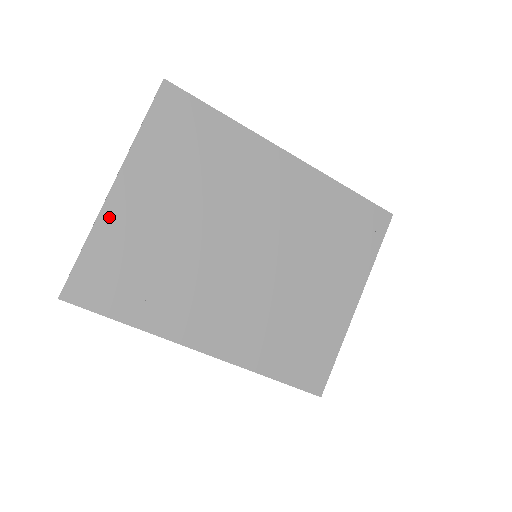
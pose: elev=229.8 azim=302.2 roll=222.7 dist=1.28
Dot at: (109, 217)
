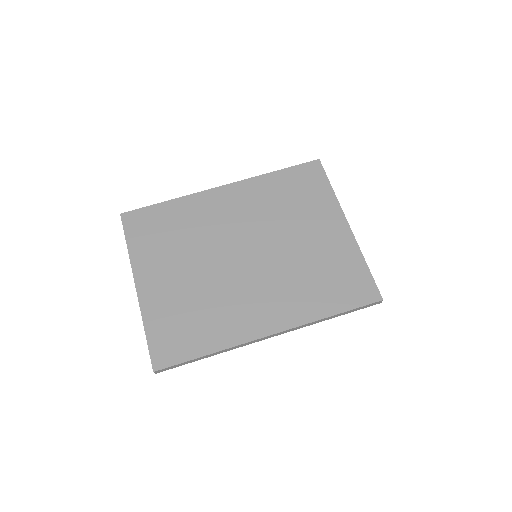
Dot at: (147, 304)
